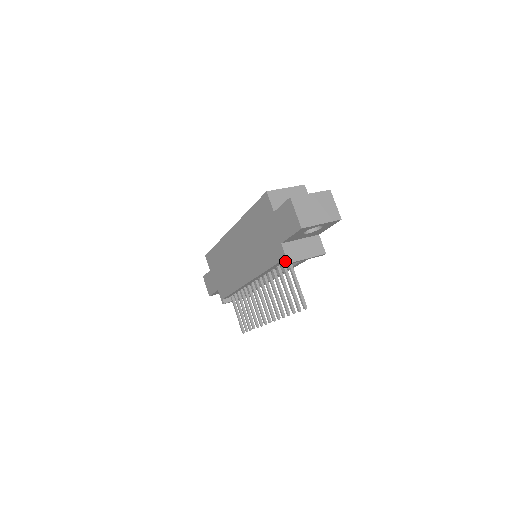
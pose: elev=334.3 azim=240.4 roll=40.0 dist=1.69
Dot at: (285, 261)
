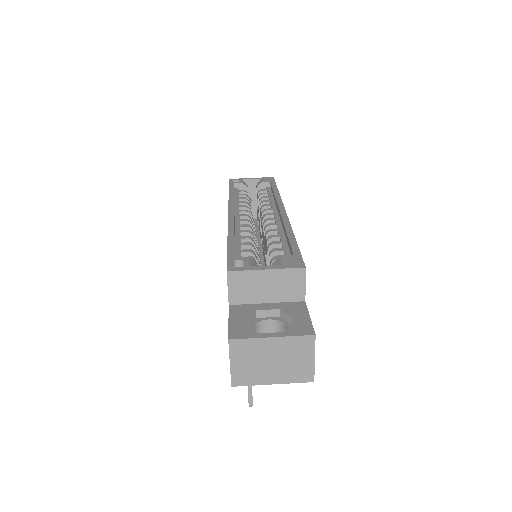
Dot at: occluded
